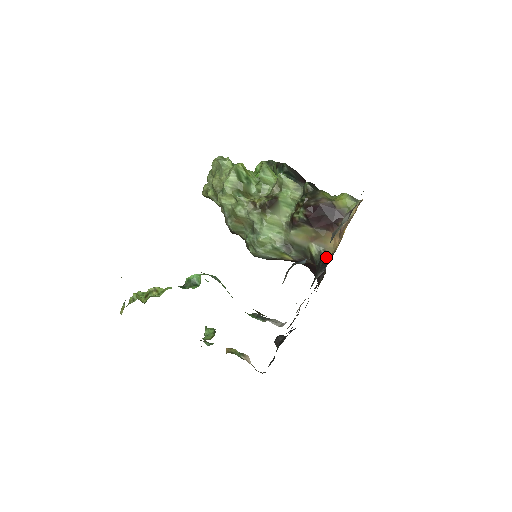
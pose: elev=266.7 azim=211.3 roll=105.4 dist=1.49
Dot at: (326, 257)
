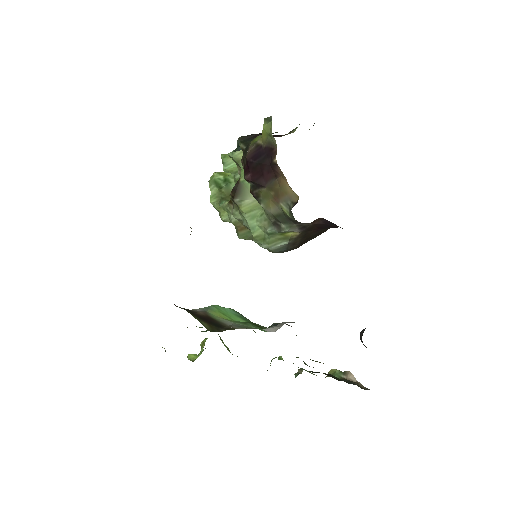
Dot at: occluded
